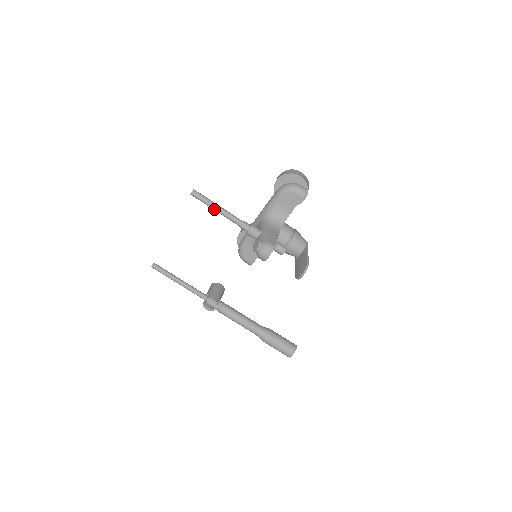
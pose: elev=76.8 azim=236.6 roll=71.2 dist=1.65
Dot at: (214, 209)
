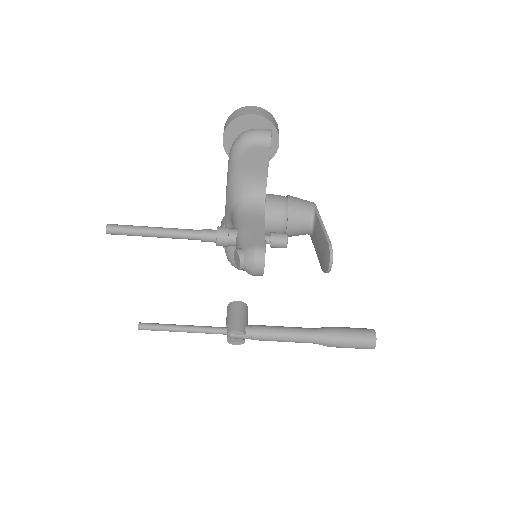
Dot at: (151, 236)
